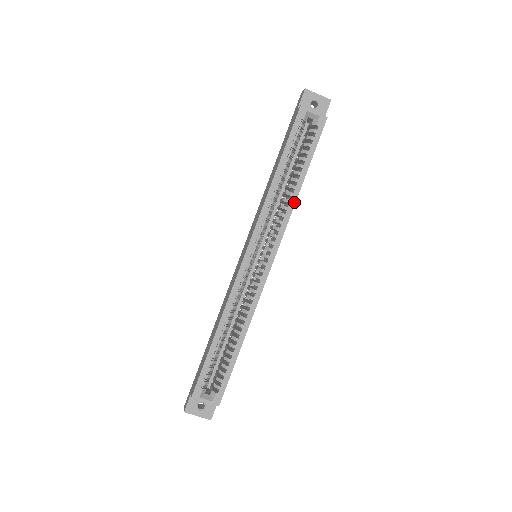
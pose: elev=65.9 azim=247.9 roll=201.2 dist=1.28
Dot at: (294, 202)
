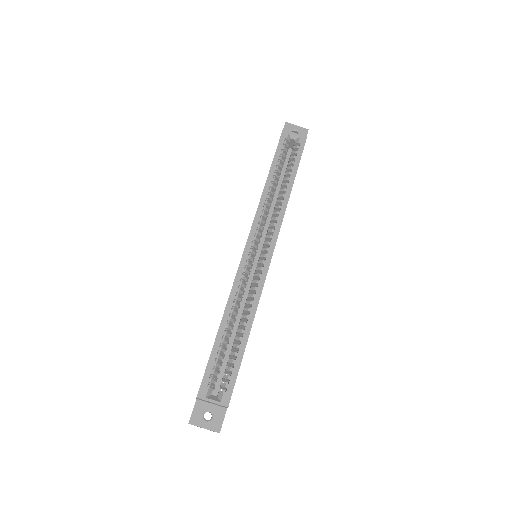
Dot at: (287, 202)
